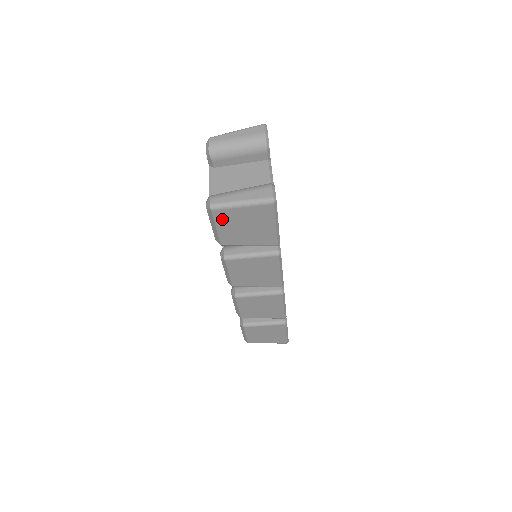
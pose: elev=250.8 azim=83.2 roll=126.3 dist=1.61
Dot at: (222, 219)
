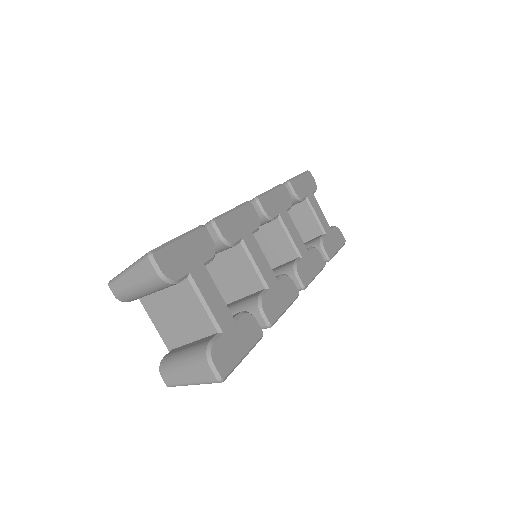
Dot at: occluded
